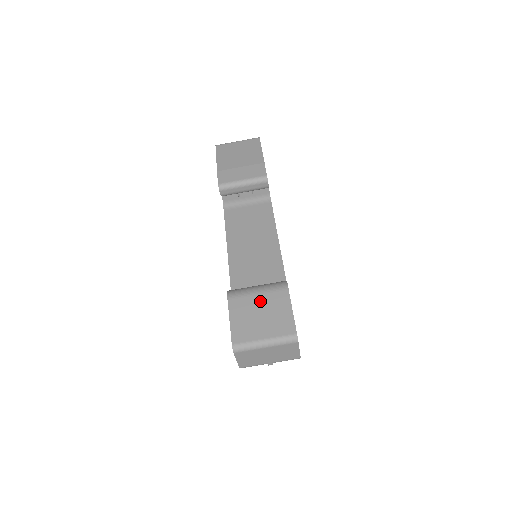
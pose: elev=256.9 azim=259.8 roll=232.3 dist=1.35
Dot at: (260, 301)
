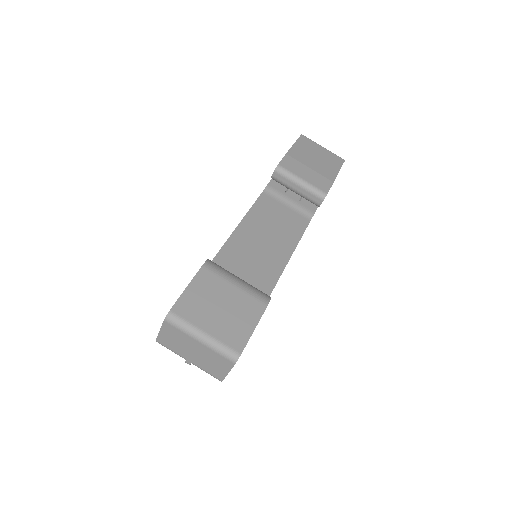
Dot at: (231, 294)
